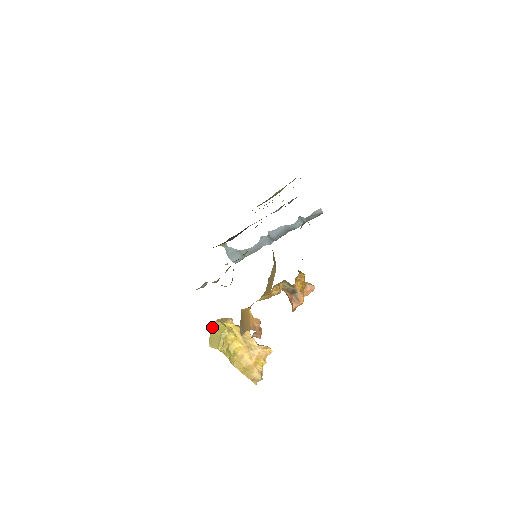
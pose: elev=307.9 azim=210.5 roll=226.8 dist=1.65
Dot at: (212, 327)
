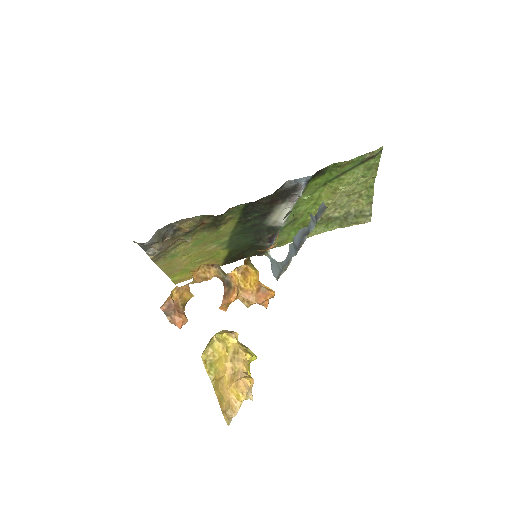
Dot at: occluded
